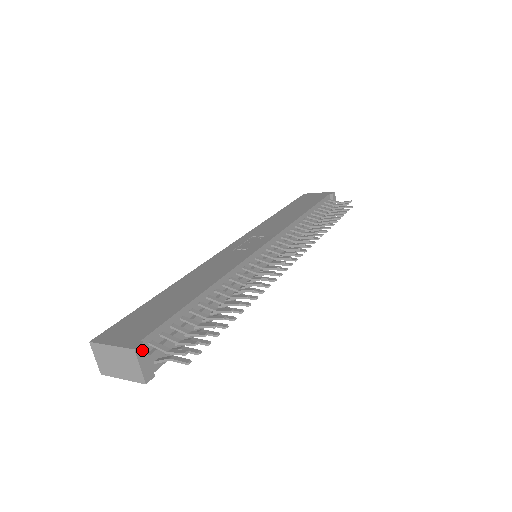
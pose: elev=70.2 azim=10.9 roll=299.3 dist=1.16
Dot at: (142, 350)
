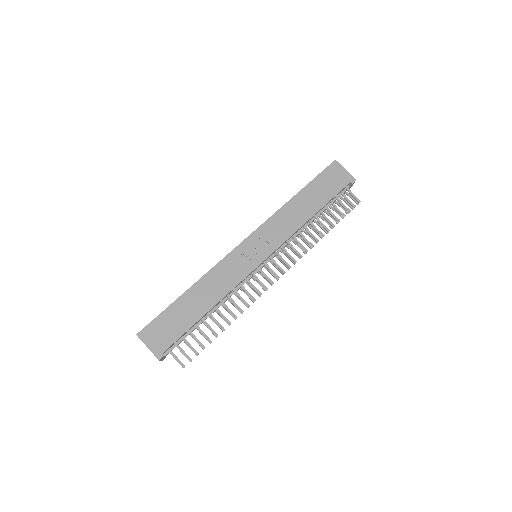
Dot at: (163, 357)
